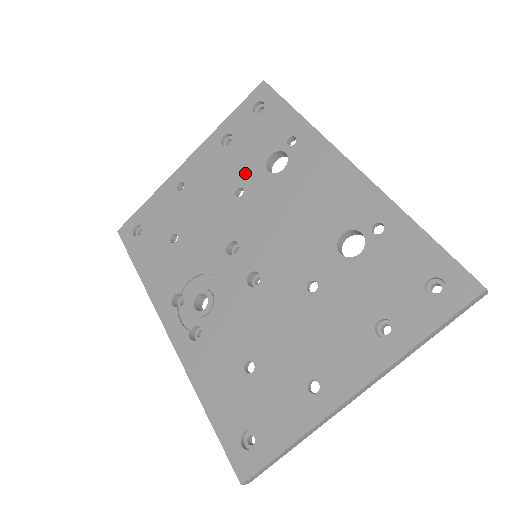
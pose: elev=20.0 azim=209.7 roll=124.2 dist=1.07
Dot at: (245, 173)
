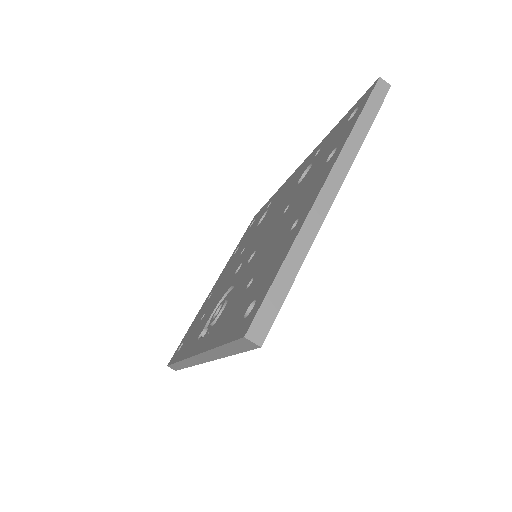
Dot at: (246, 243)
